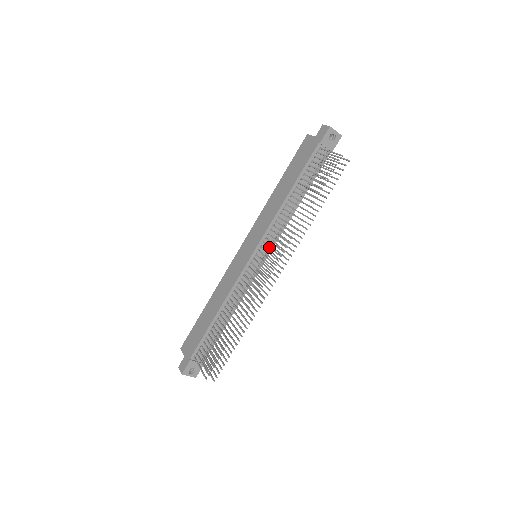
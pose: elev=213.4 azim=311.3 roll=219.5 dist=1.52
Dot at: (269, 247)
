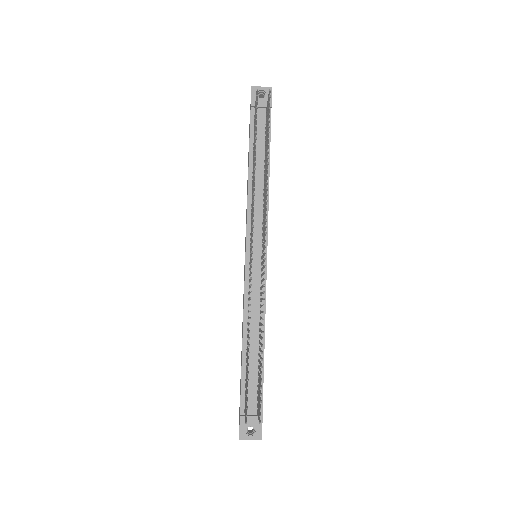
Dot at: occluded
